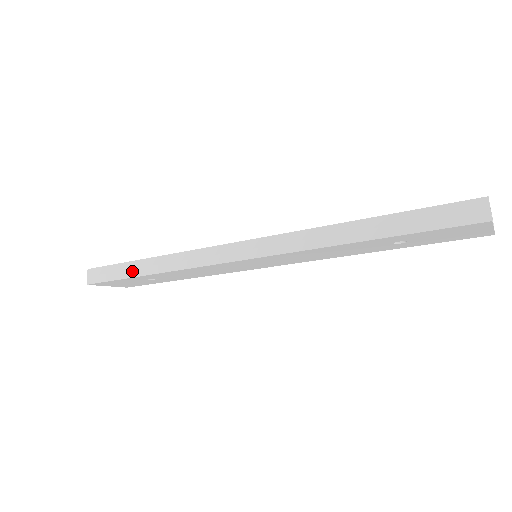
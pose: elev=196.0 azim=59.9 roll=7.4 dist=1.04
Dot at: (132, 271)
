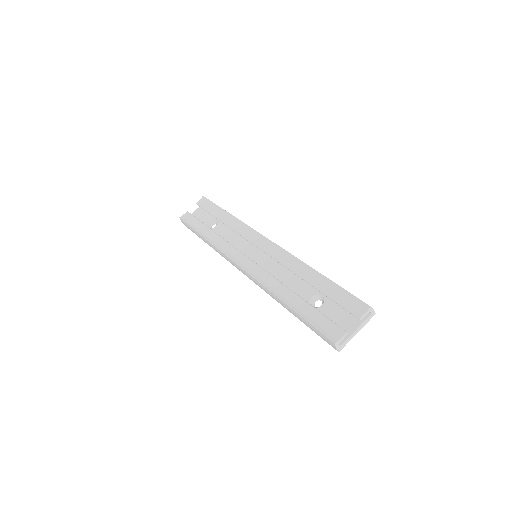
Dot at: occluded
